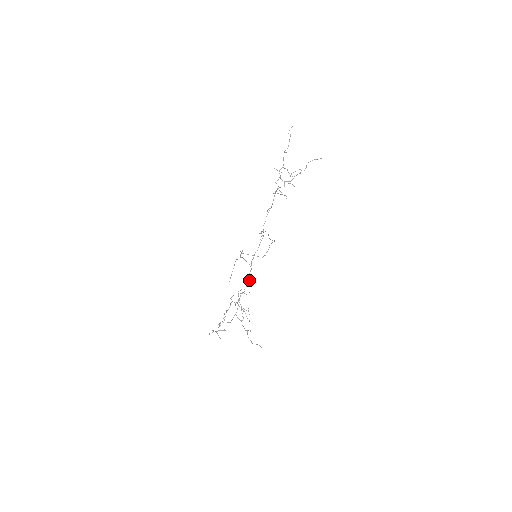
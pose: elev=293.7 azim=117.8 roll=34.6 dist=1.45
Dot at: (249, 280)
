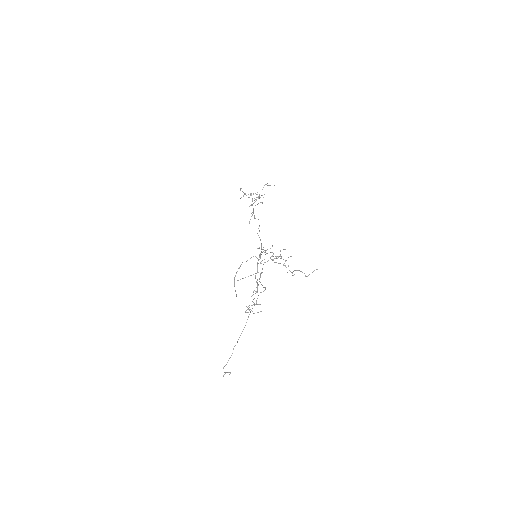
Dot at: (264, 250)
